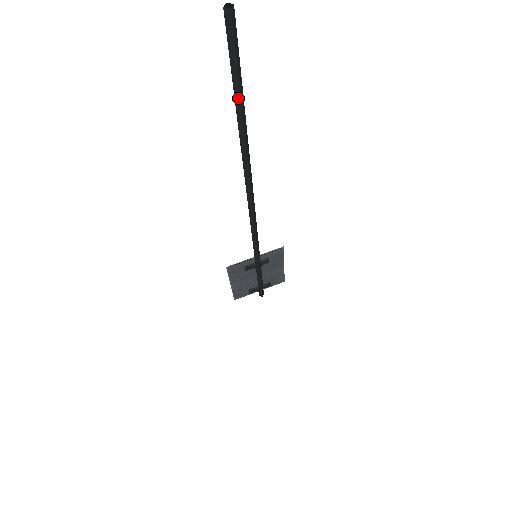
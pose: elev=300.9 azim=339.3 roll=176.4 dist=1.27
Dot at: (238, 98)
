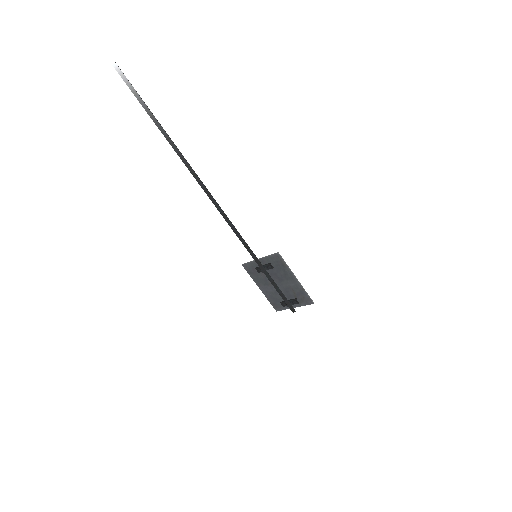
Dot at: (146, 111)
